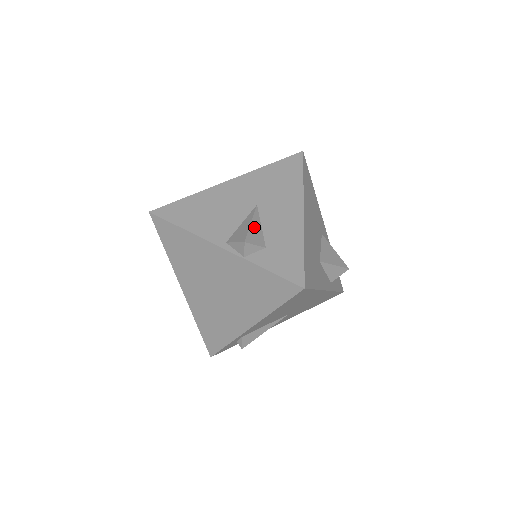
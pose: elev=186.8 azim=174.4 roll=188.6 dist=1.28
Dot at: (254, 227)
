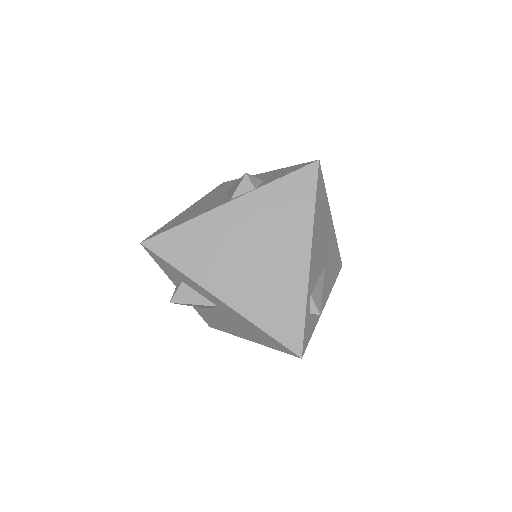
Dot at: occluded
